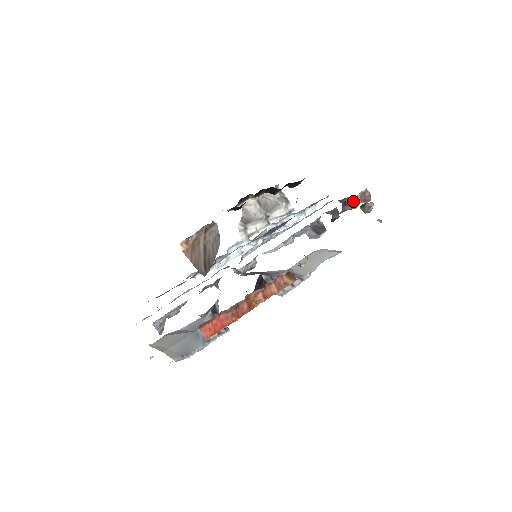
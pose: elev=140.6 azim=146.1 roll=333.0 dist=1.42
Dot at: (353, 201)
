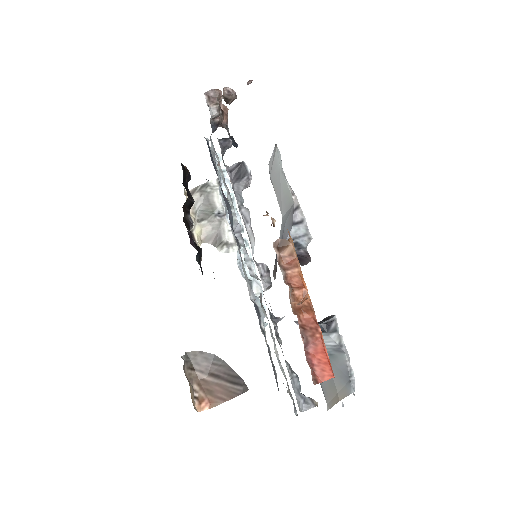
Dot at: (216, 116)
